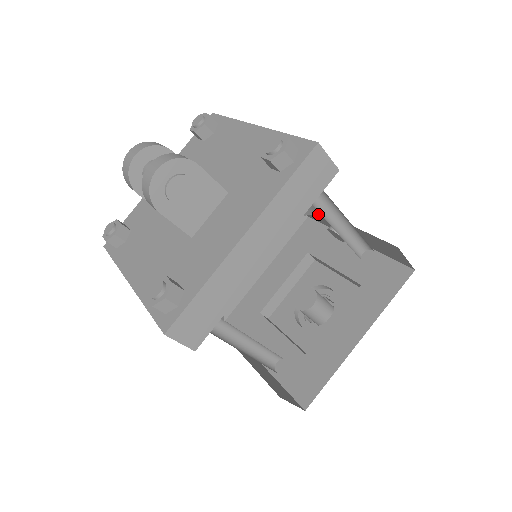
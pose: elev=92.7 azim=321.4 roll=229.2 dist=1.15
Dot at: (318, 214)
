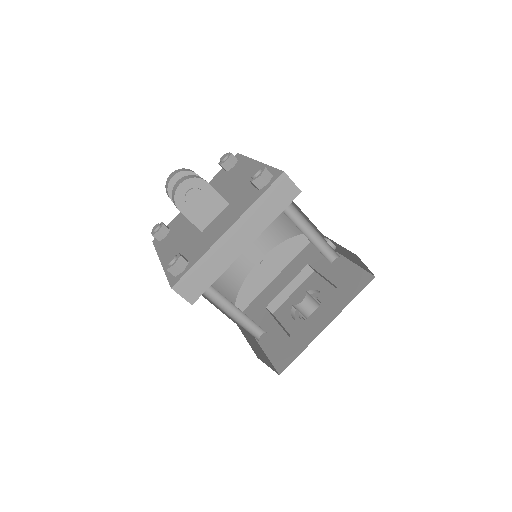
Dot at: occluded
